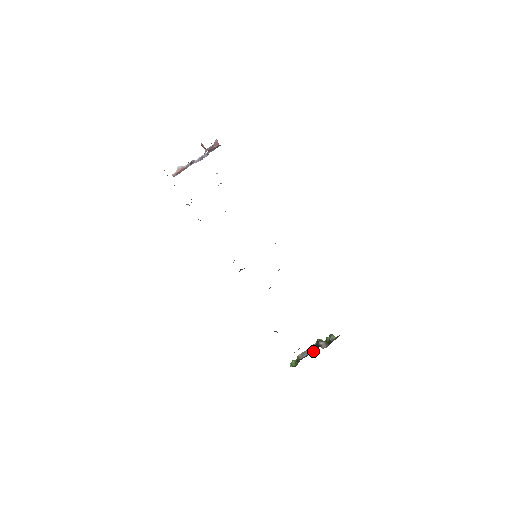
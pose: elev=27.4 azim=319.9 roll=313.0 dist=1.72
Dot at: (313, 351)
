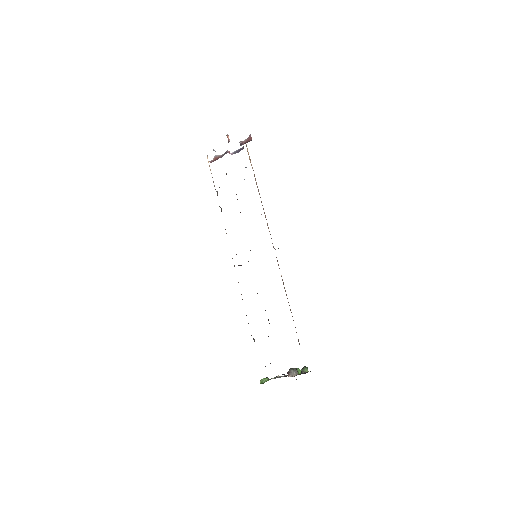
Dot at: occluded
